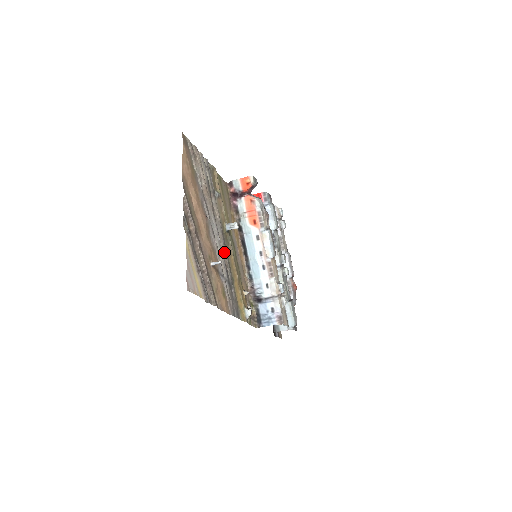
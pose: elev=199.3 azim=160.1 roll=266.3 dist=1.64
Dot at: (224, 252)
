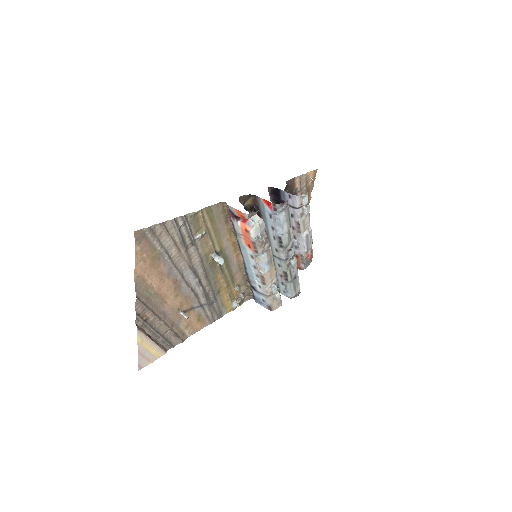
Dot at: (205, 283)
